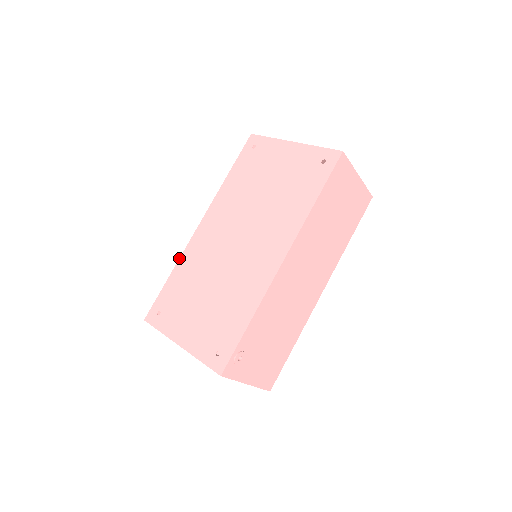
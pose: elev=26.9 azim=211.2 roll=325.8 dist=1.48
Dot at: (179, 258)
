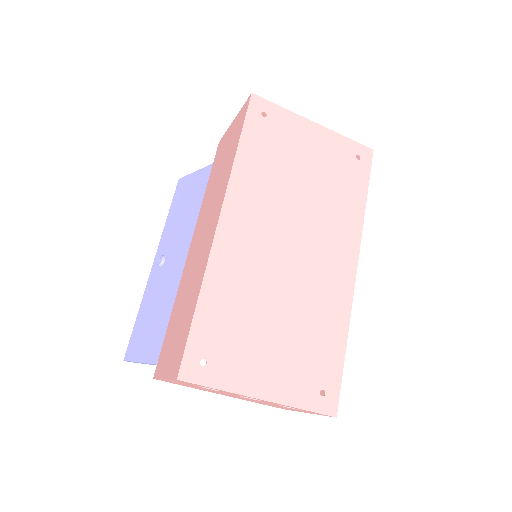
Dot at: (204, 272)
